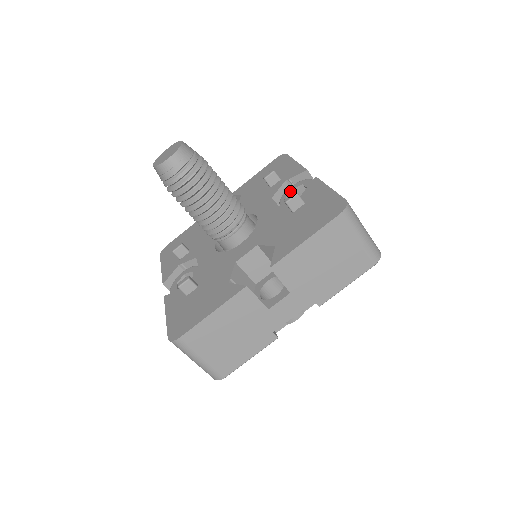
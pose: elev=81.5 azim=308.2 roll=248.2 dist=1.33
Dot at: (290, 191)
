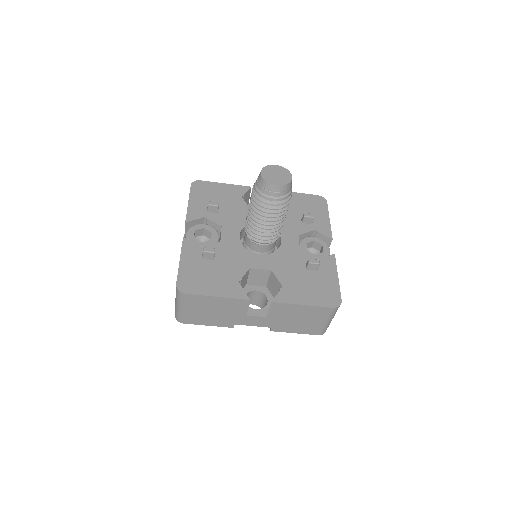
Dot at: (312, 241)
